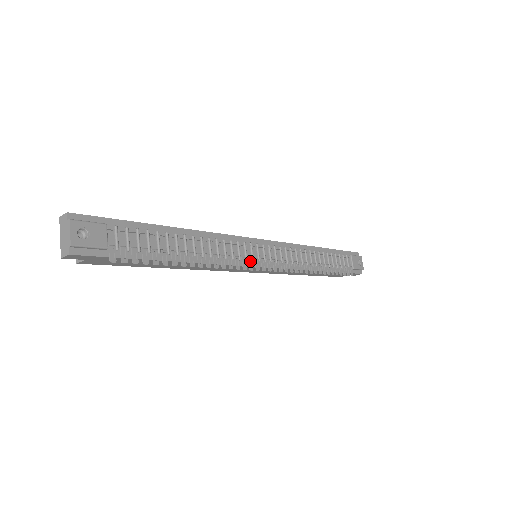
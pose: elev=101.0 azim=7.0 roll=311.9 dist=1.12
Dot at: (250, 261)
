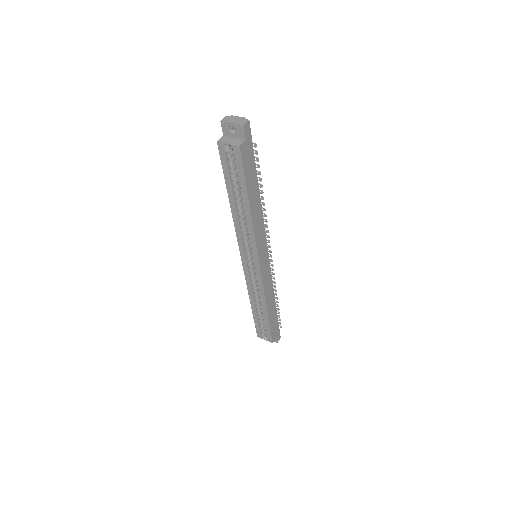
Dot at: occluded
